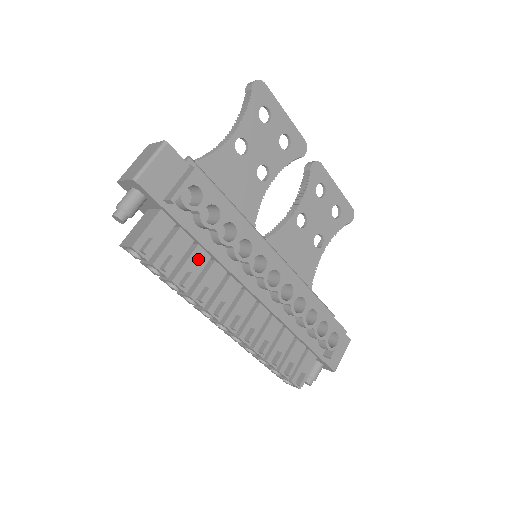
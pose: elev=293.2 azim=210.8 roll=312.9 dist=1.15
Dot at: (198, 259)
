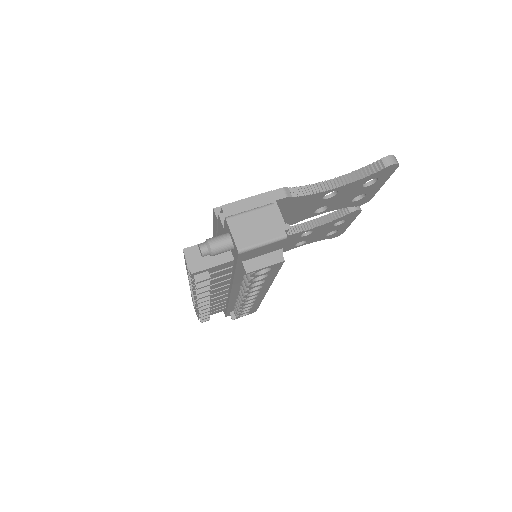
Dot at: (222, 278)
